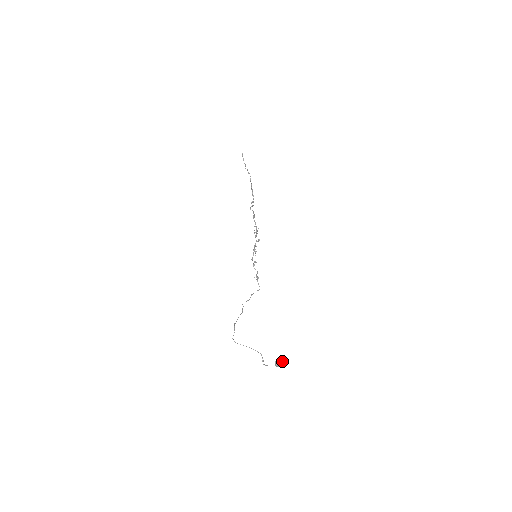
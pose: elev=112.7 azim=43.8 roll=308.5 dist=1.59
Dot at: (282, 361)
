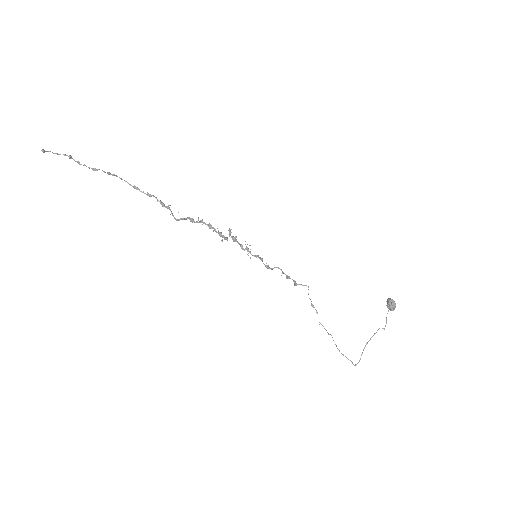
Dot at: (393, 303)
